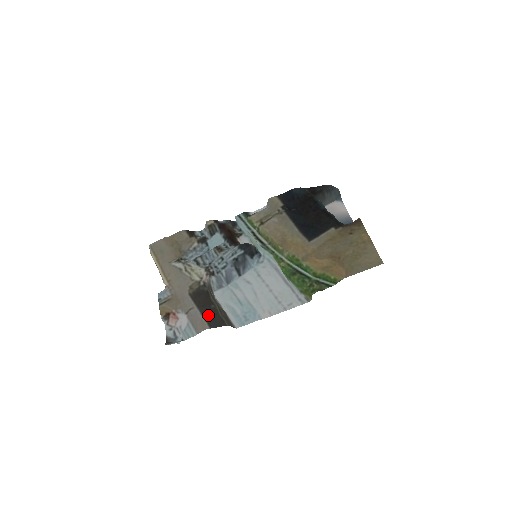
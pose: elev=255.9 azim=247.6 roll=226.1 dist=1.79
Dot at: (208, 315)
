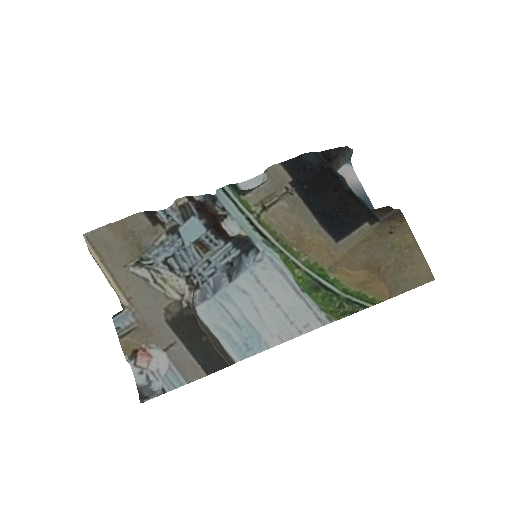
Dot at: (200, 353)
